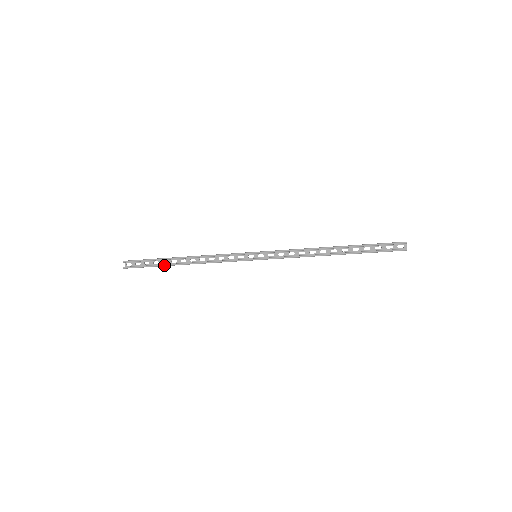
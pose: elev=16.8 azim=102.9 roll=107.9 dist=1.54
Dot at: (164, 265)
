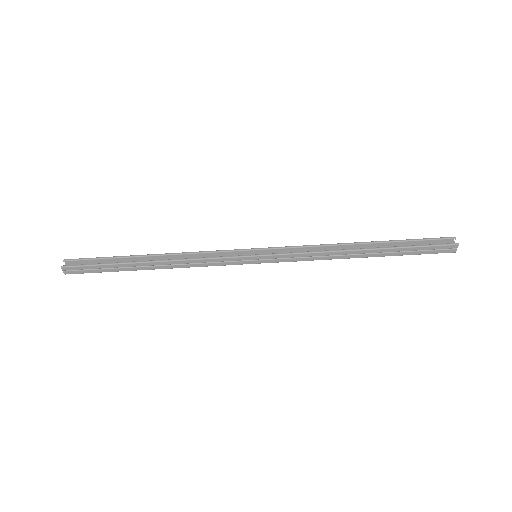
Dot at: (123, 262)
